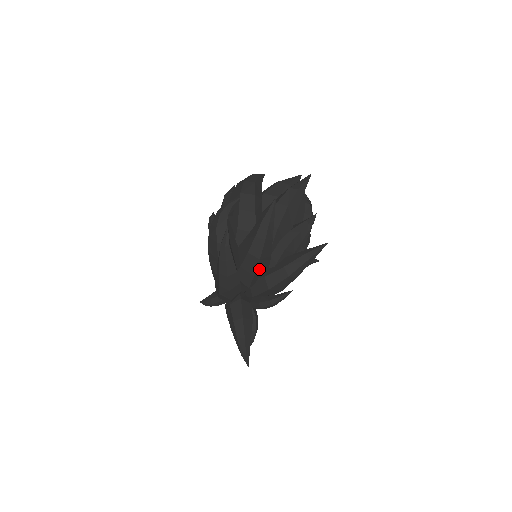
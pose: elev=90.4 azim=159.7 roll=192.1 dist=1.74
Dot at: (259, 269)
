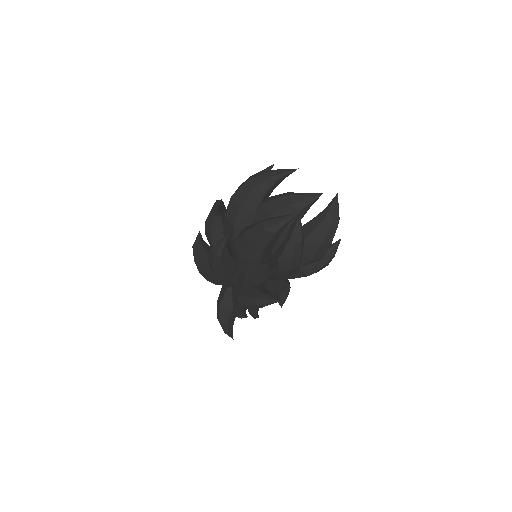
Dot at: (223, 282)
